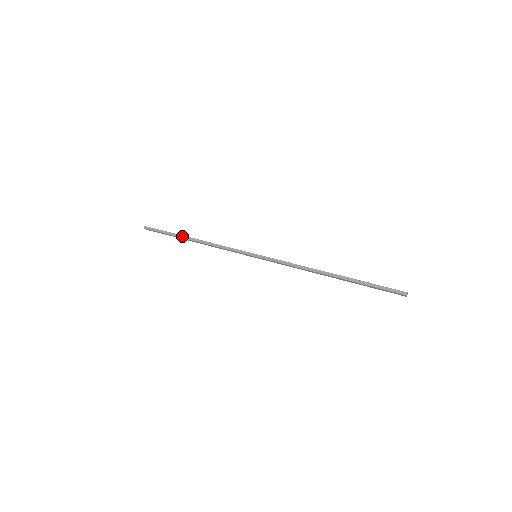
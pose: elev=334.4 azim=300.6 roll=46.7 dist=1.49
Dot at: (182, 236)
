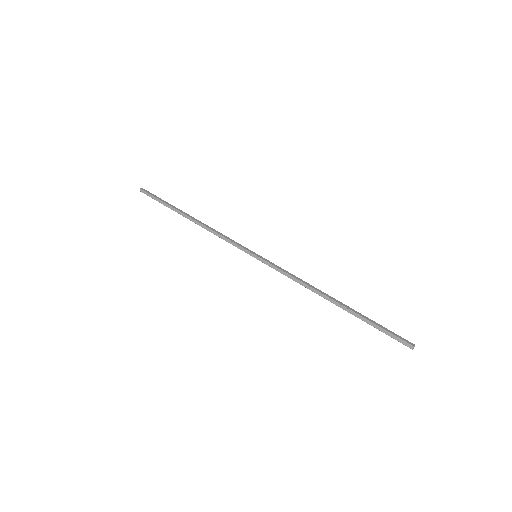
Dot at: (179, 212)
